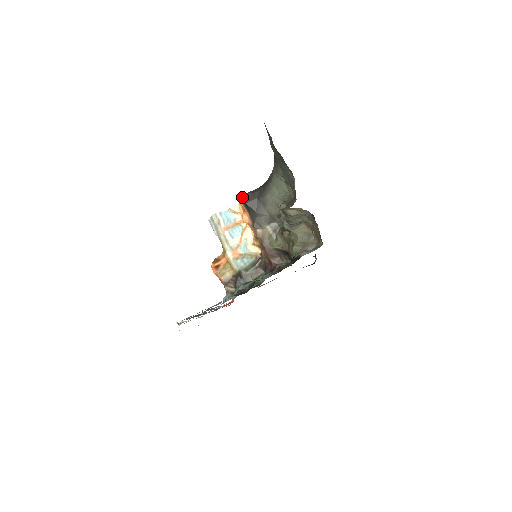
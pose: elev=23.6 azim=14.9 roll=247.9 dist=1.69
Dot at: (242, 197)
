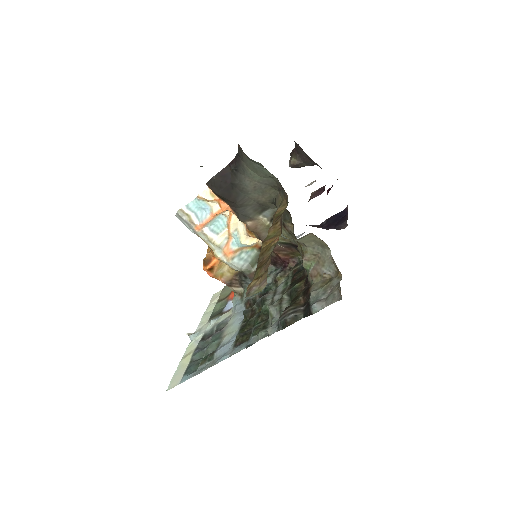
Dot at: (208, 184)
